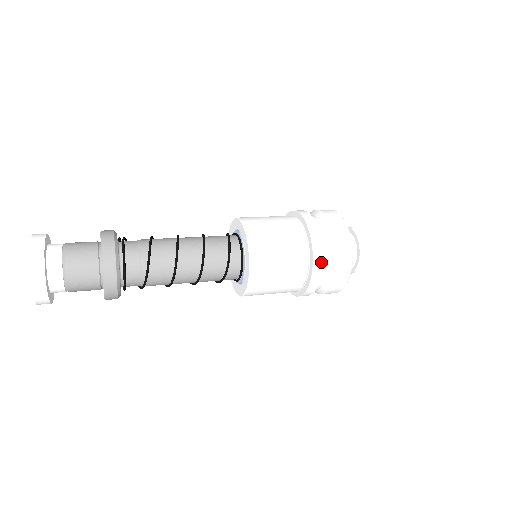
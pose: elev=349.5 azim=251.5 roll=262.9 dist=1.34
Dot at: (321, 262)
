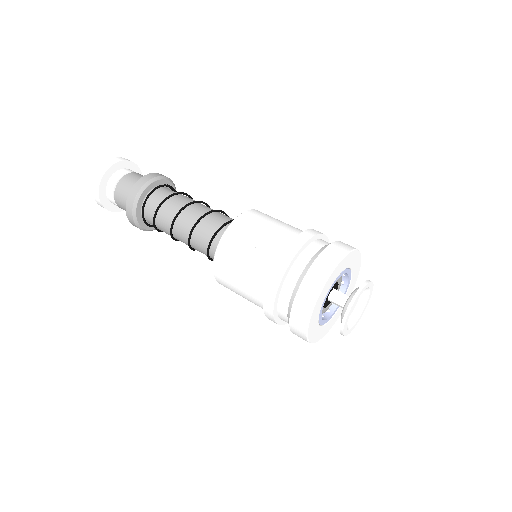
Dot at: (288, 263)
